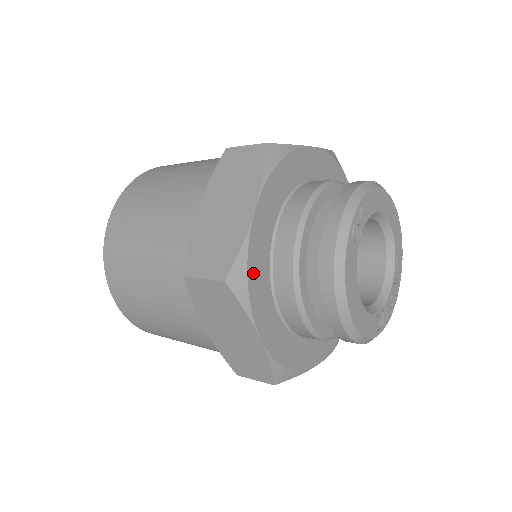
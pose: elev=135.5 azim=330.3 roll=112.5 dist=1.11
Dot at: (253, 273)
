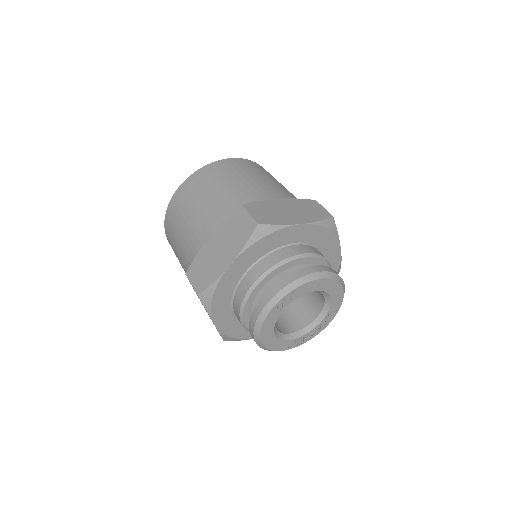
Dot at: (218, 296)
